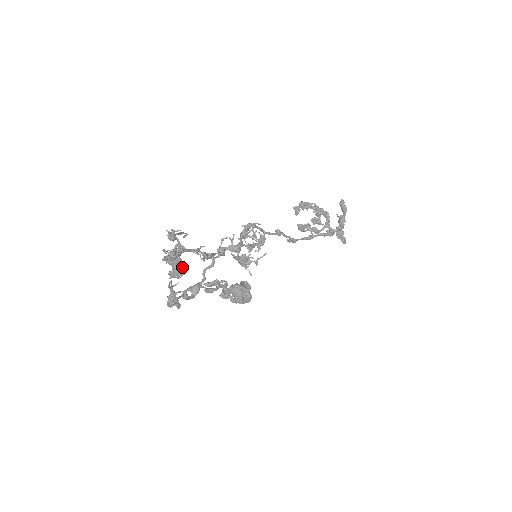
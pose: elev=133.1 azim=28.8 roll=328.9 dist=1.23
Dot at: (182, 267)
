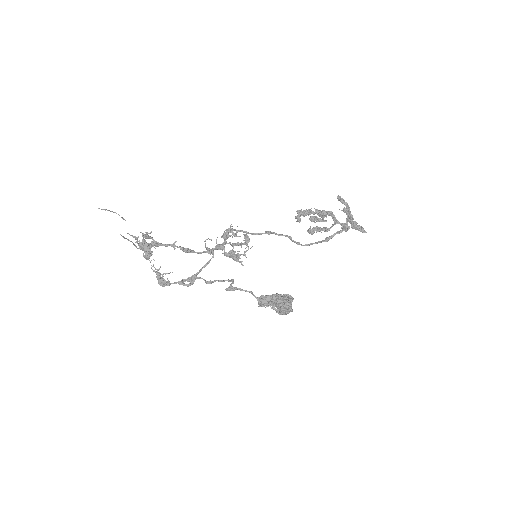
Dot at: (149, 250)
